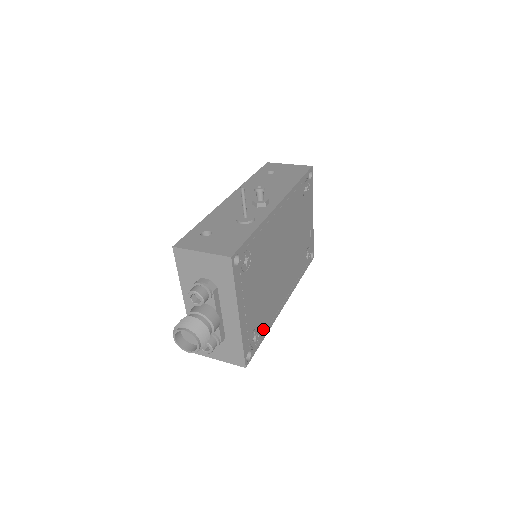
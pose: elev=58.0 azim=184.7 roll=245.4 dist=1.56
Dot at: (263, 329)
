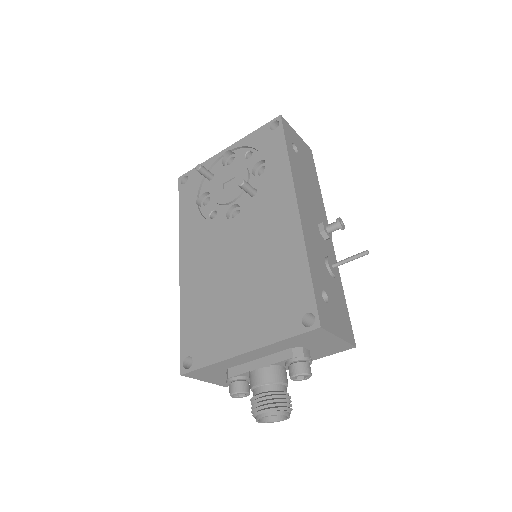
Dot at: occluded
